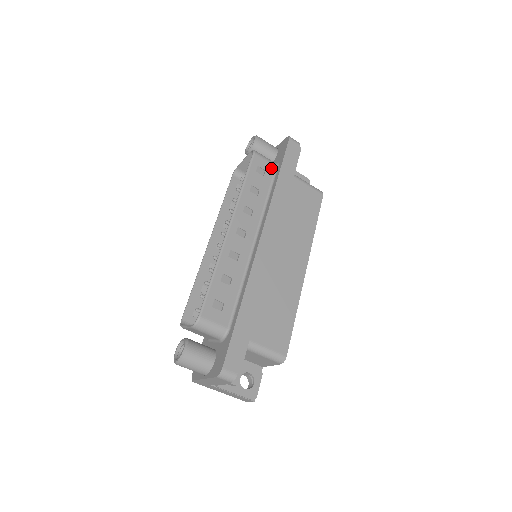
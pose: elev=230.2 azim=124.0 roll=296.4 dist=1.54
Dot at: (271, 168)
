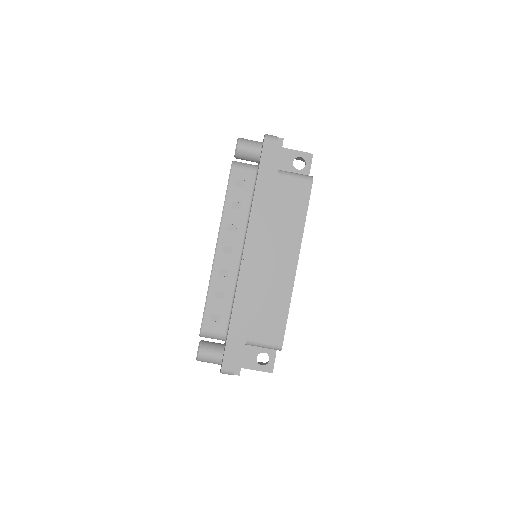
Dot at: (251, 176)
